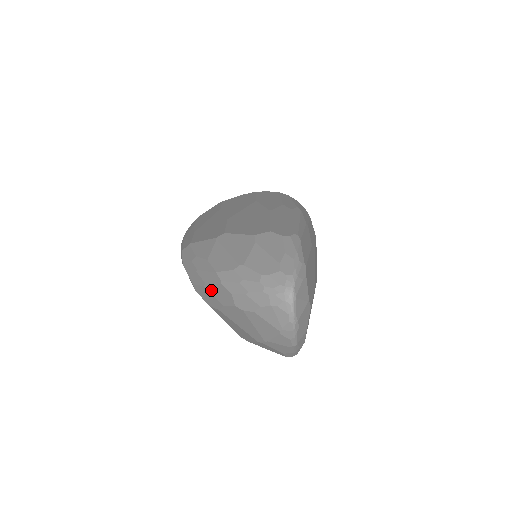
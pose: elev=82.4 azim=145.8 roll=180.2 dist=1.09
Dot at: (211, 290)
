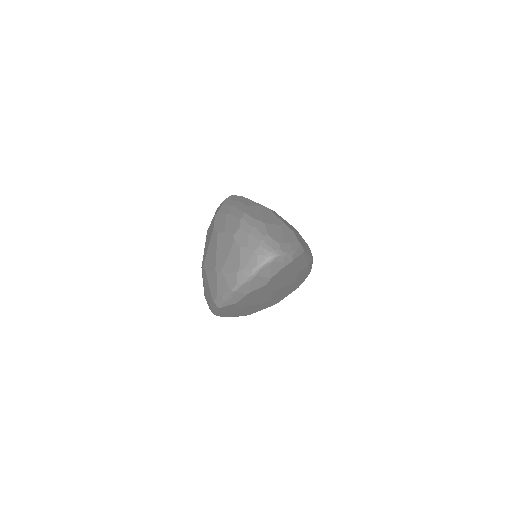
Dot at: (228, 219)
